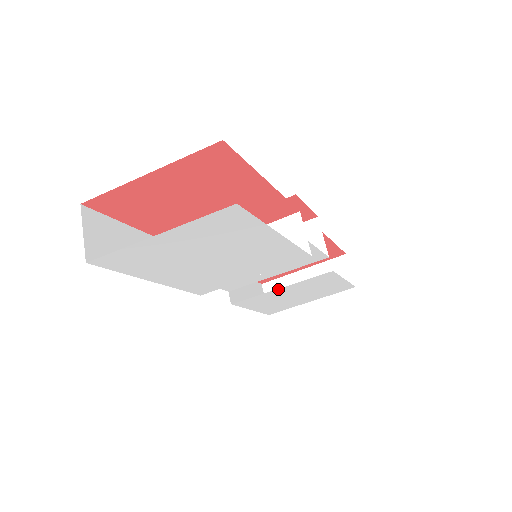
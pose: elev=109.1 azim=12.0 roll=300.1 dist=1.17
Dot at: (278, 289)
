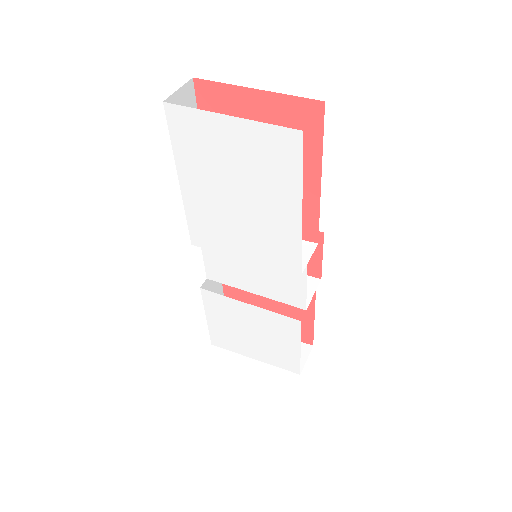
Dot at: (246, 304)
